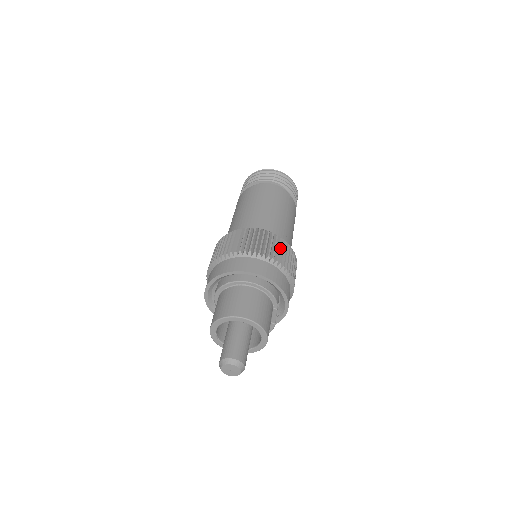
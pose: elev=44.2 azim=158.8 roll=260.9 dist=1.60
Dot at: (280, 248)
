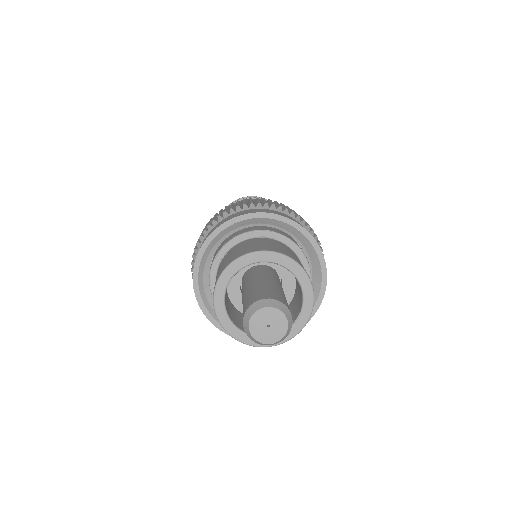
Dot at: occluded
